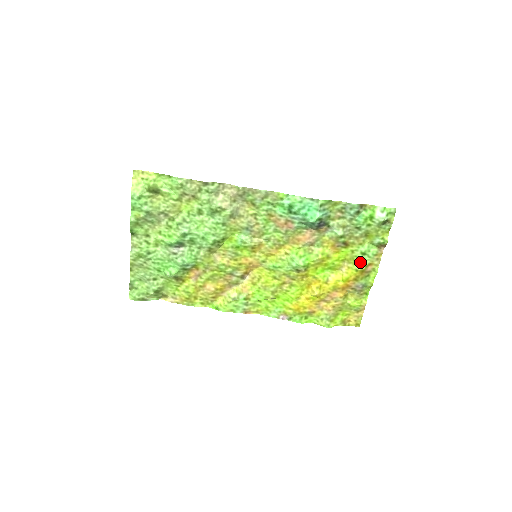
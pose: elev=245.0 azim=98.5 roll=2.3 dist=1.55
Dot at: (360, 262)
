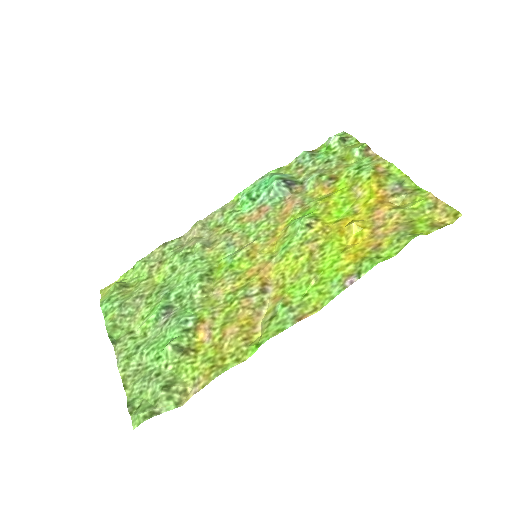
Dot at: (363, 172)
